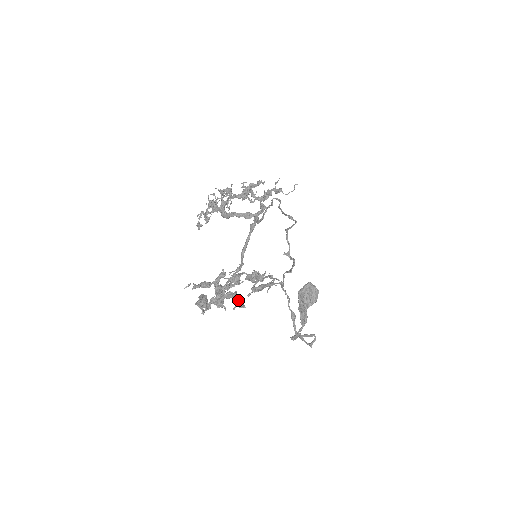
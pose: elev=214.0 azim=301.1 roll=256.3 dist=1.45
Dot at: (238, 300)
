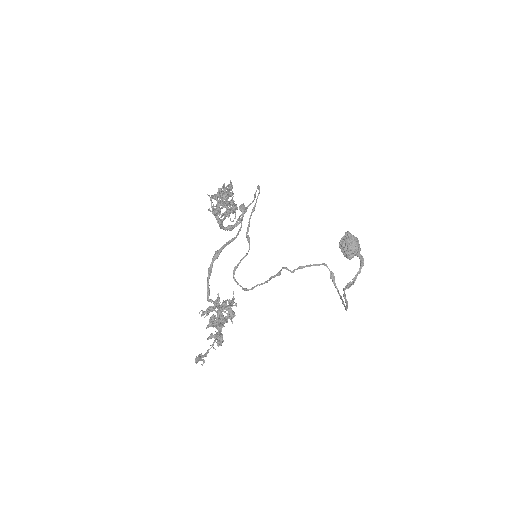
Dot at: occluded
